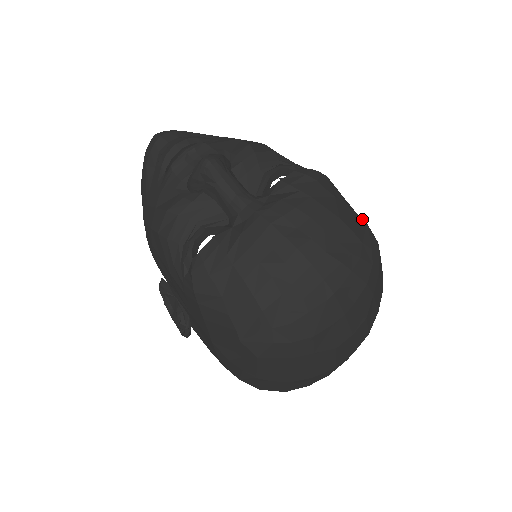
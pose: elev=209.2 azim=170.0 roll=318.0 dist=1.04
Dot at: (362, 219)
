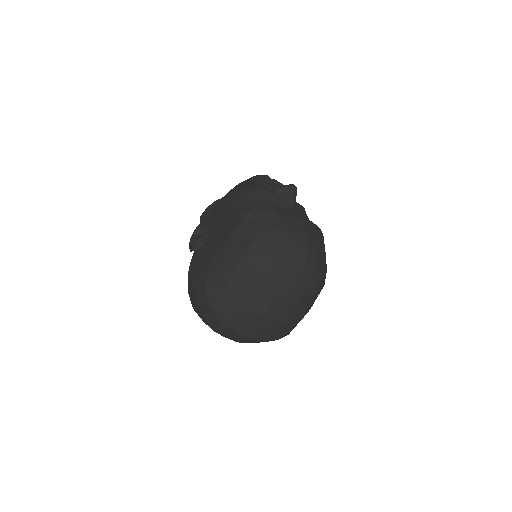
Dot at: occluded
